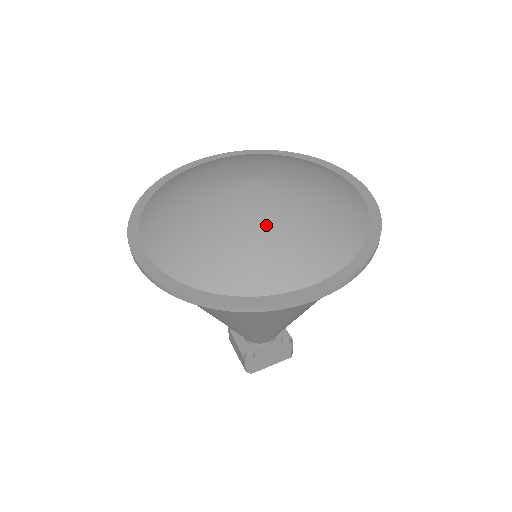
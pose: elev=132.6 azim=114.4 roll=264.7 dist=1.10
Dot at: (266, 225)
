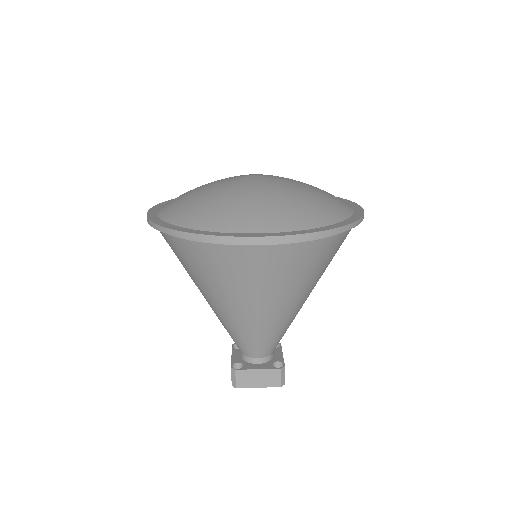
Dot at: (245, 193)
